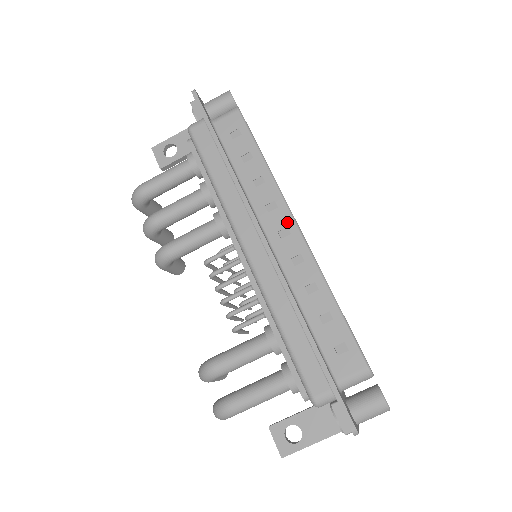
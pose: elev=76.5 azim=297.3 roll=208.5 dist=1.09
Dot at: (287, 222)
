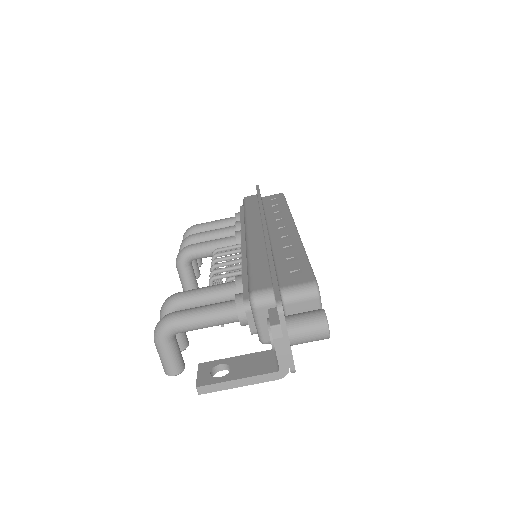
Dot at: (288, 224)
